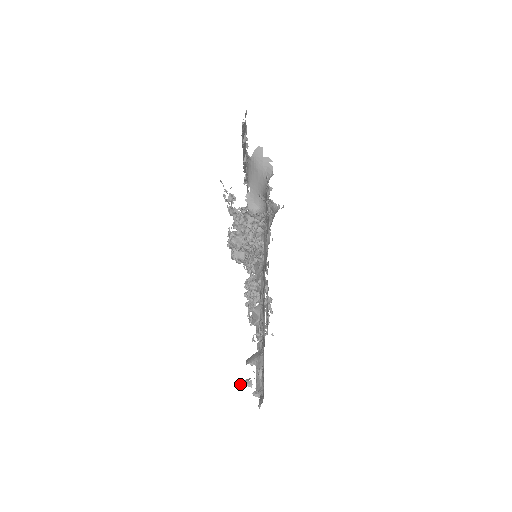
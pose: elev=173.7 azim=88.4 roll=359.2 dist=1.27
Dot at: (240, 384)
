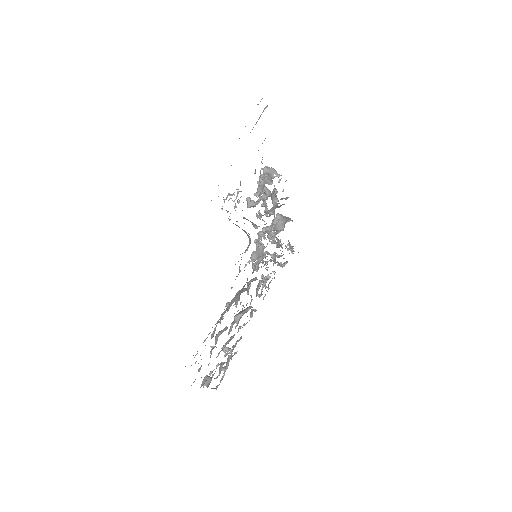
Dot at: occluded
